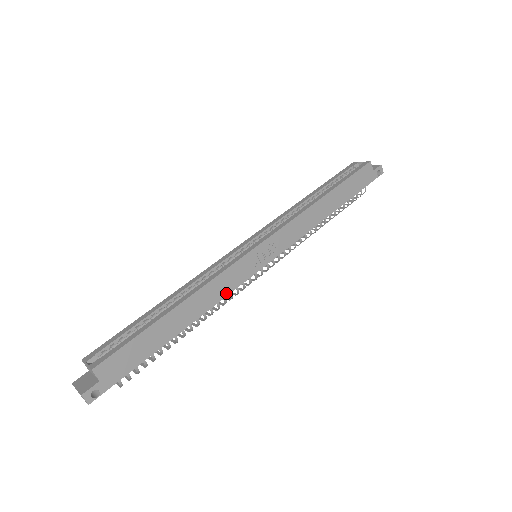
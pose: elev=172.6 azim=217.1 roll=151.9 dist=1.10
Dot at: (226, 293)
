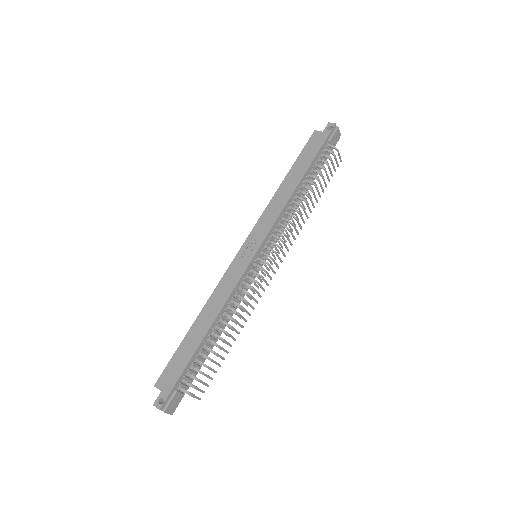
Dot at: (231, 291)
